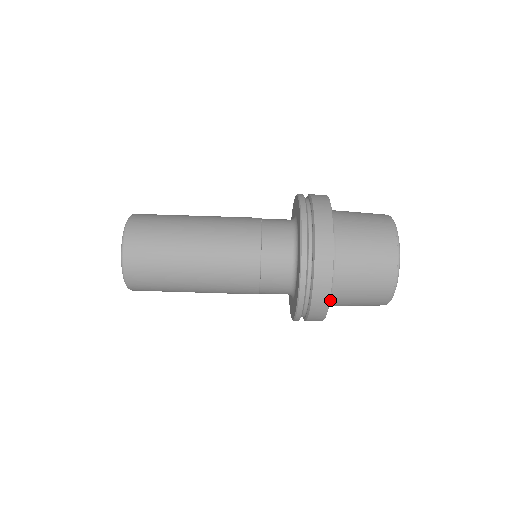
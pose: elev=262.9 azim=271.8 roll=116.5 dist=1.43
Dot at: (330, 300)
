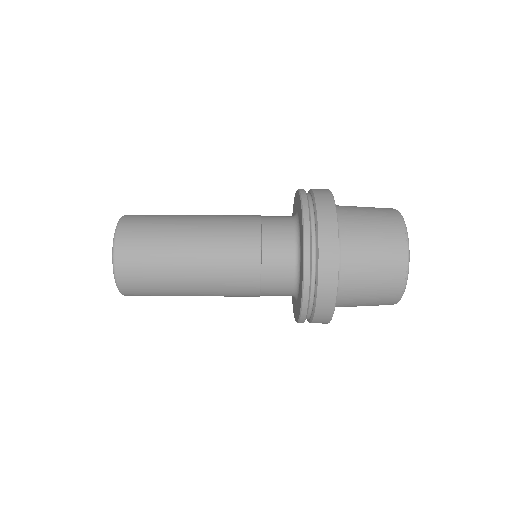
Dot at: occluded
